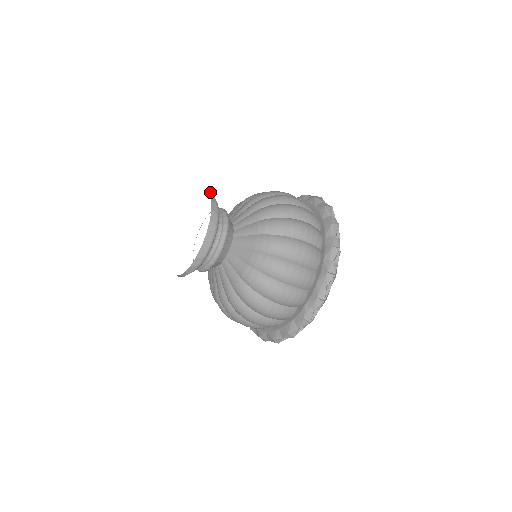
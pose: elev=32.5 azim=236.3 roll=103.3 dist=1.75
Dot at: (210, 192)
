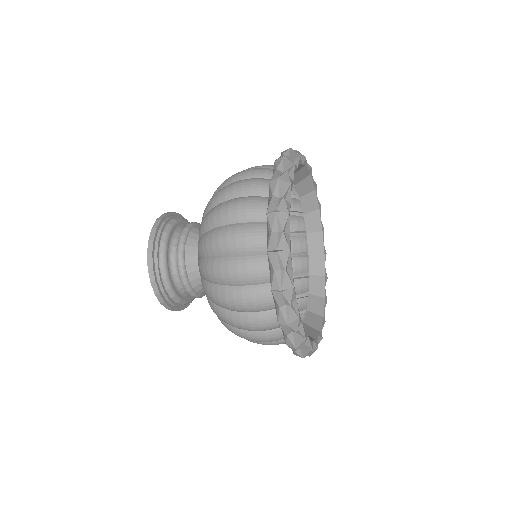
Dot at: (152, 232)
